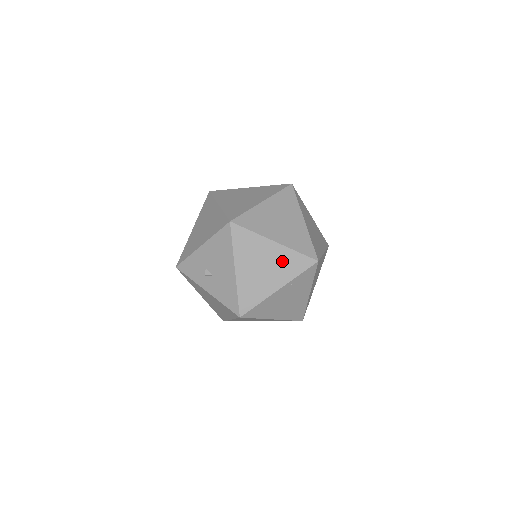
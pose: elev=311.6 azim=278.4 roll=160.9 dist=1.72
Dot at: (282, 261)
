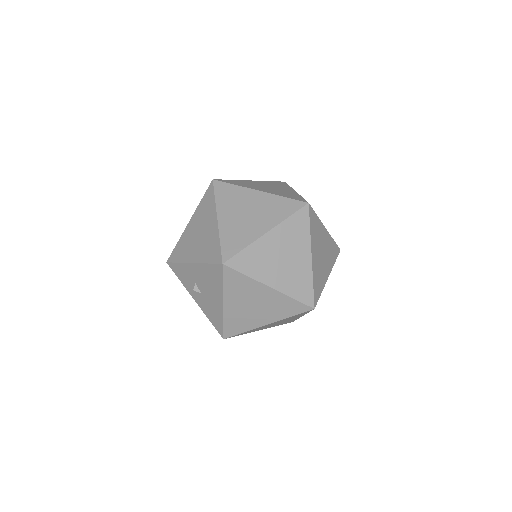
Dot at: (275, 304)
